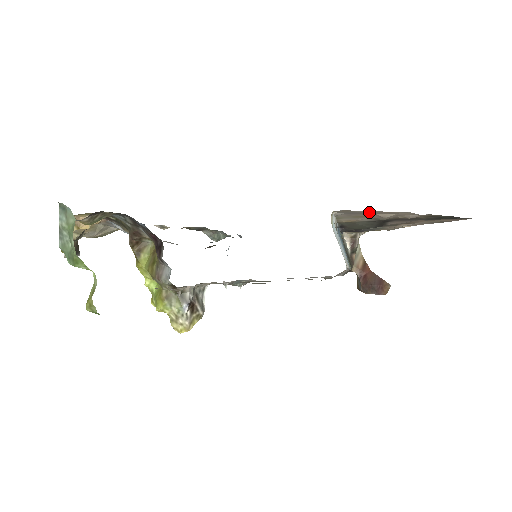
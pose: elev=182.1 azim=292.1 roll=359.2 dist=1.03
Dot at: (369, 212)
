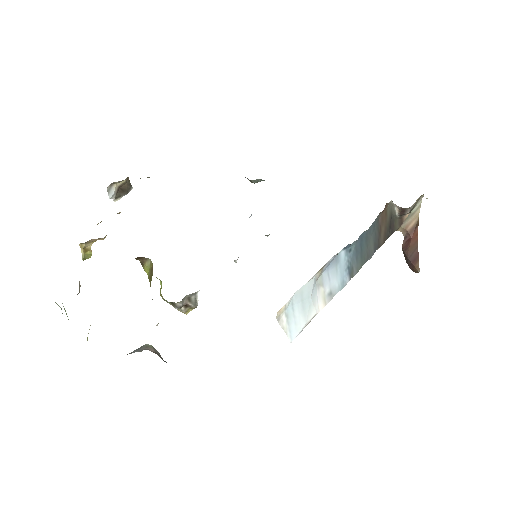
Dot at: occluded
